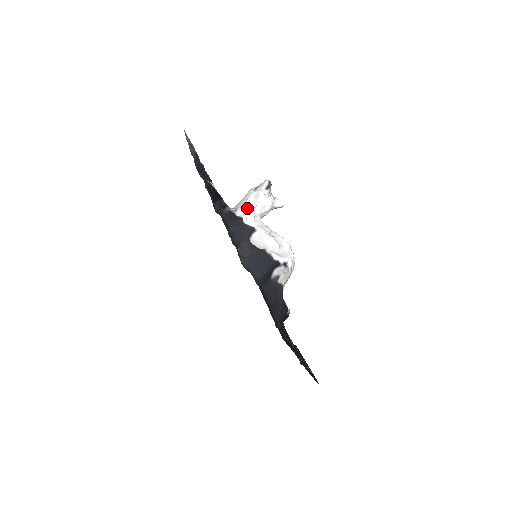
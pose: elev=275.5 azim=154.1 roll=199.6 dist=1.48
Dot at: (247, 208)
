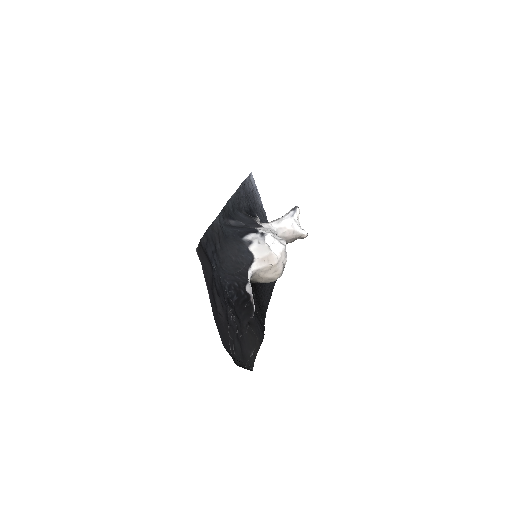
Dot at: occluded
